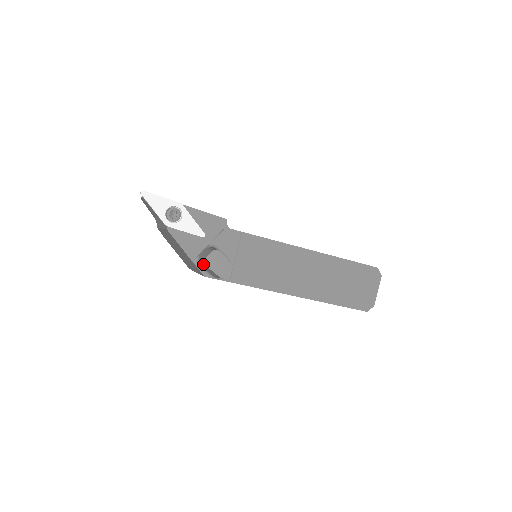
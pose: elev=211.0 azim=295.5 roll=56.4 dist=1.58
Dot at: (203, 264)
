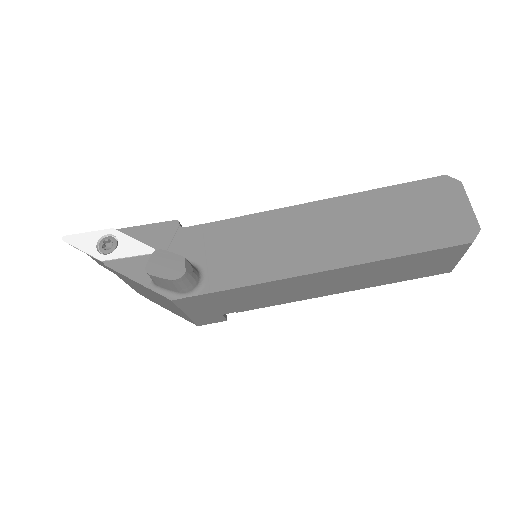
Dot at: occluded
